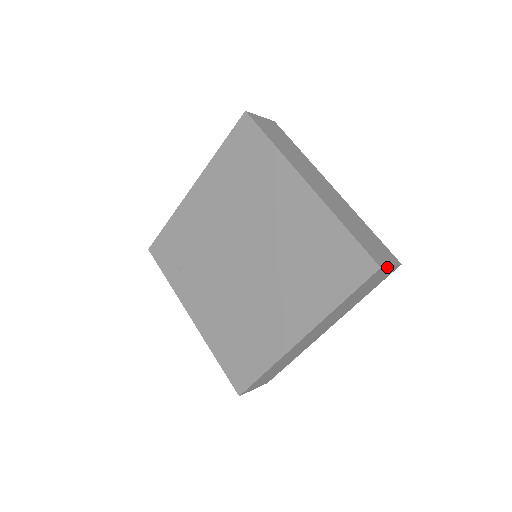
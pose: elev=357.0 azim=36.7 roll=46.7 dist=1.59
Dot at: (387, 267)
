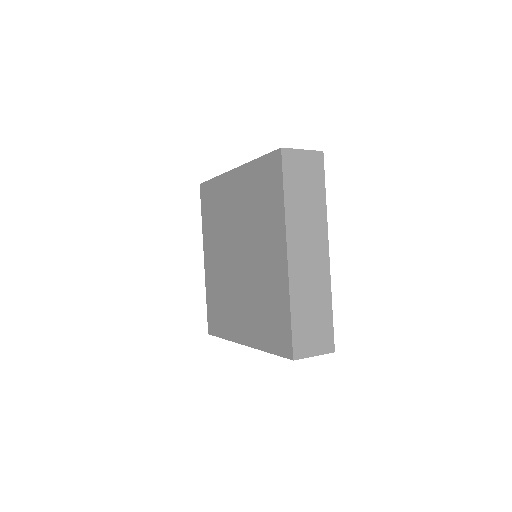
Dot at: (307, 357)
